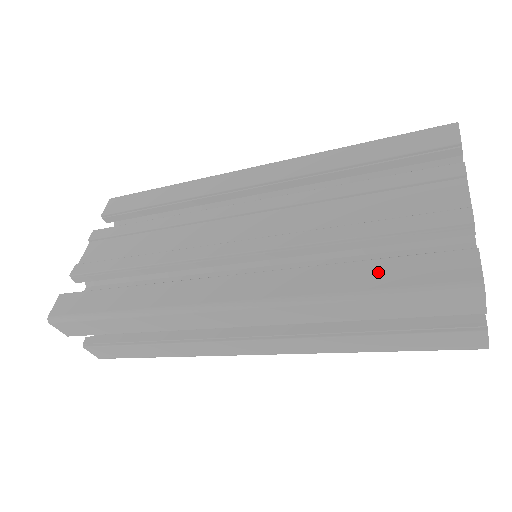
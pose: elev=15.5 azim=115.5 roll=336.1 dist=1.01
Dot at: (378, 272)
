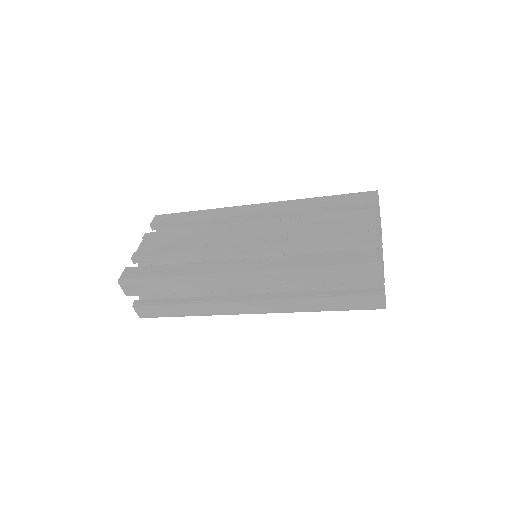
Dot at: (331, 258)
